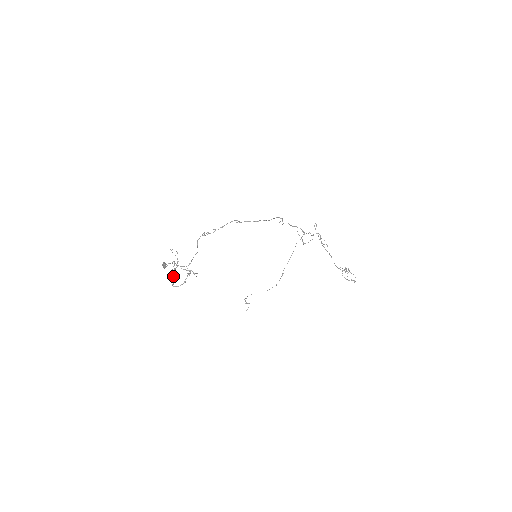
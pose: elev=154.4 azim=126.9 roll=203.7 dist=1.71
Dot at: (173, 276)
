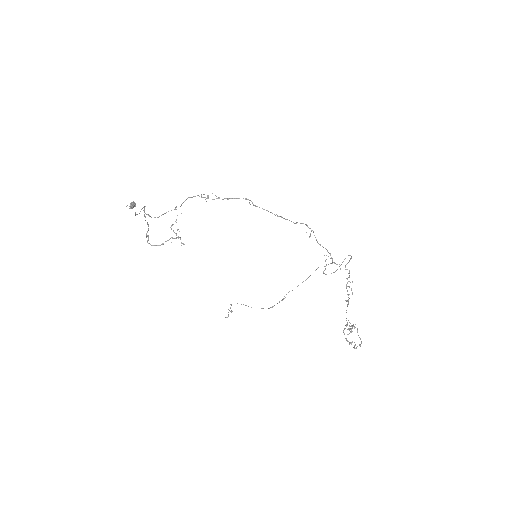
Dot at: (148, 229)
